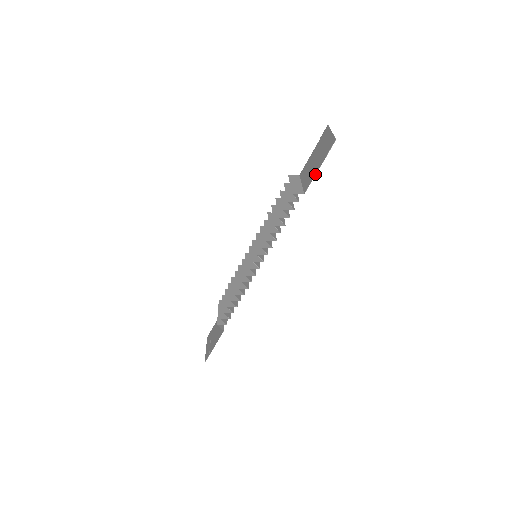
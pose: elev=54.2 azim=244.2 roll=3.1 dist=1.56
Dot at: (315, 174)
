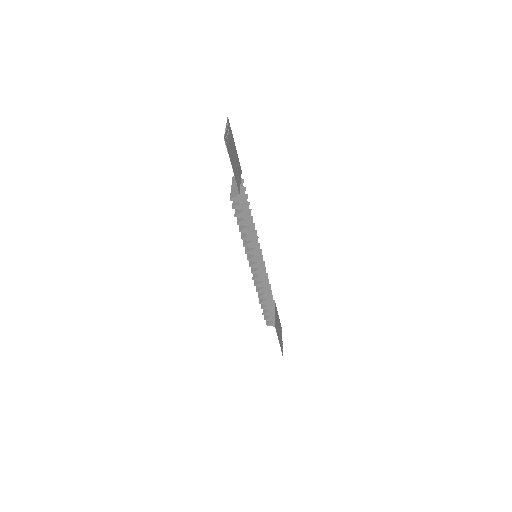
Dot at: occluded
